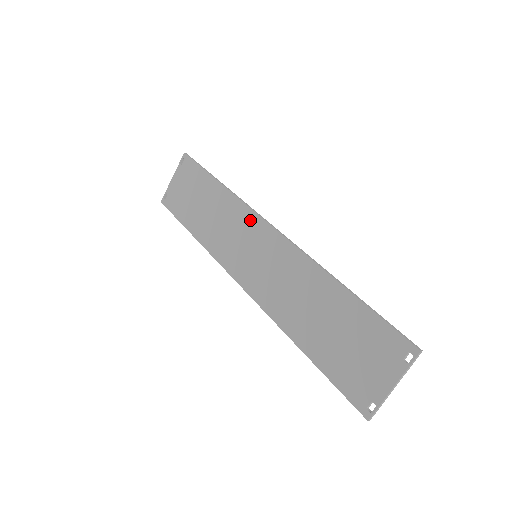
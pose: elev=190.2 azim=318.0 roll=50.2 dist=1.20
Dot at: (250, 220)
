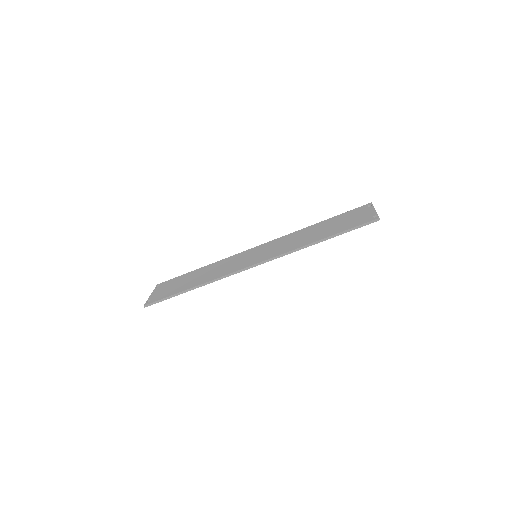
Dot at: (240, 255)
